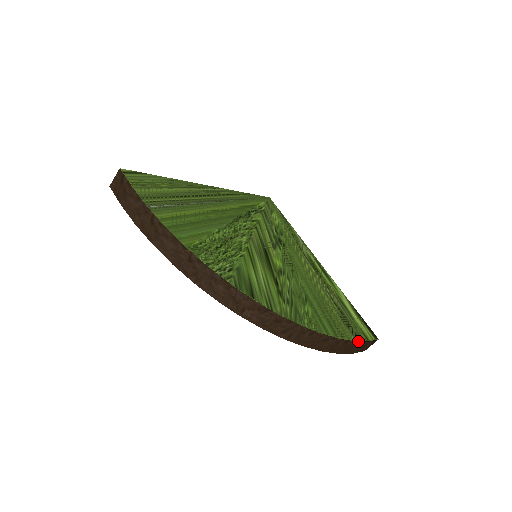
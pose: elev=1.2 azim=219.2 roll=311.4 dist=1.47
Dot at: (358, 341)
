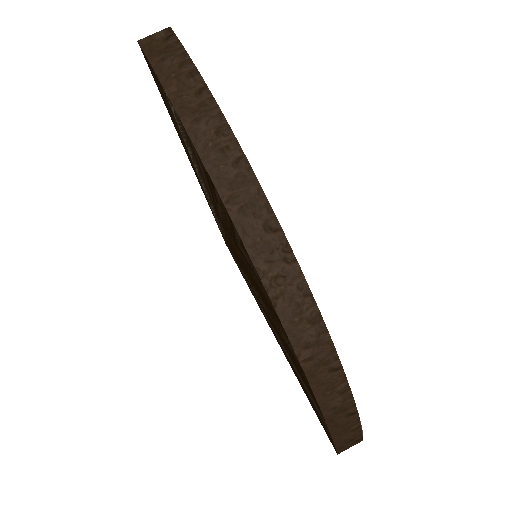
Dot at: (360, 422)
